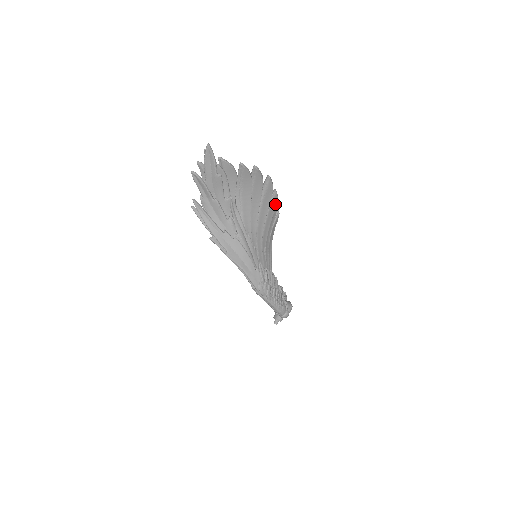
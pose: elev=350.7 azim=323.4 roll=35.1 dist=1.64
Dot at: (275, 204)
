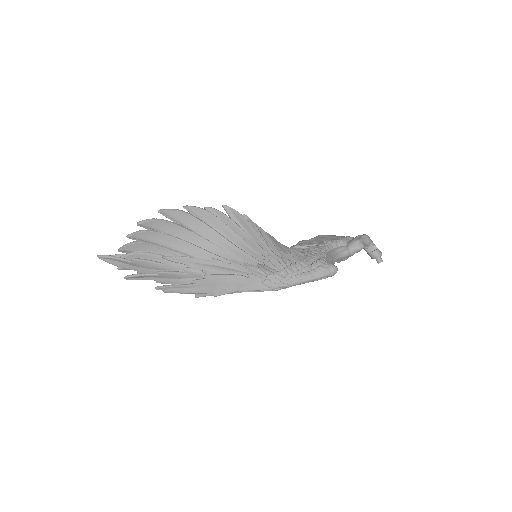
Dot at: (204, 212)
